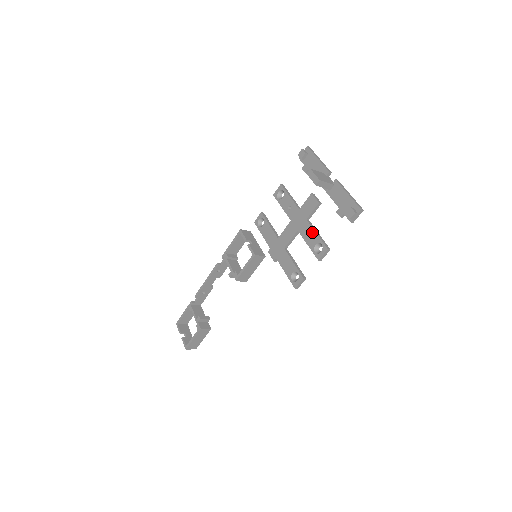
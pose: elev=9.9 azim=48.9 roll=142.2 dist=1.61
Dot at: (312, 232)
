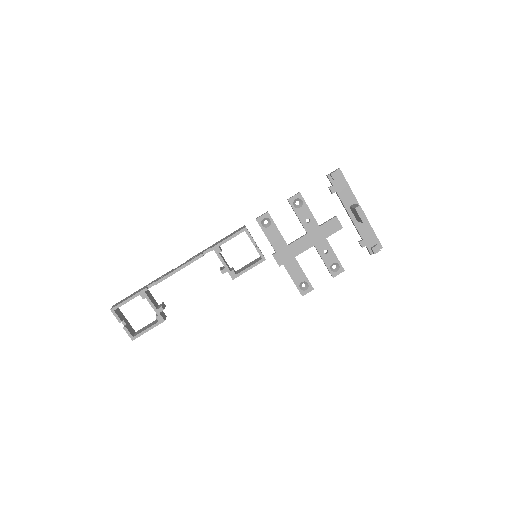
Dot at: (331, 252)
